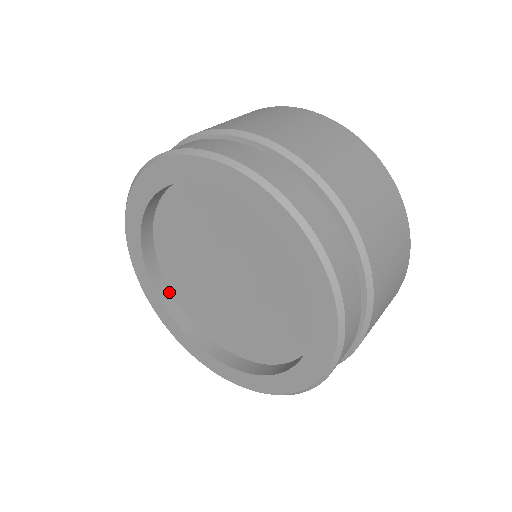
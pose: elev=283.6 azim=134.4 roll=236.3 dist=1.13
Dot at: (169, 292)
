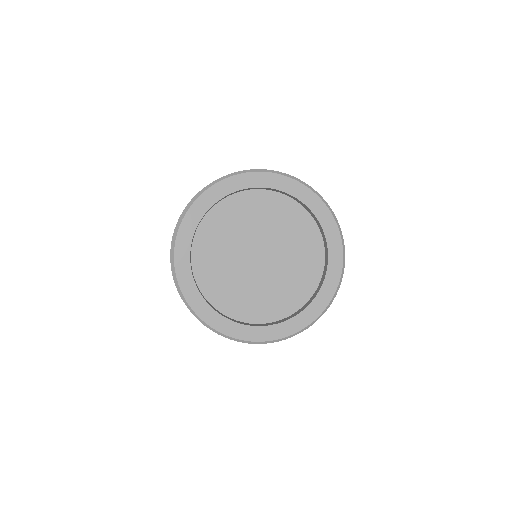
Dot at: (231, 319)
